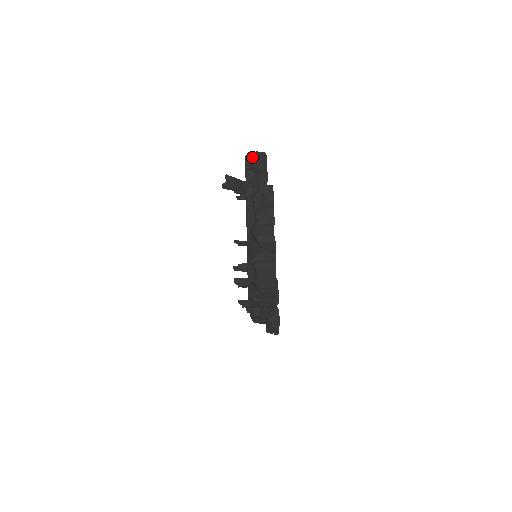
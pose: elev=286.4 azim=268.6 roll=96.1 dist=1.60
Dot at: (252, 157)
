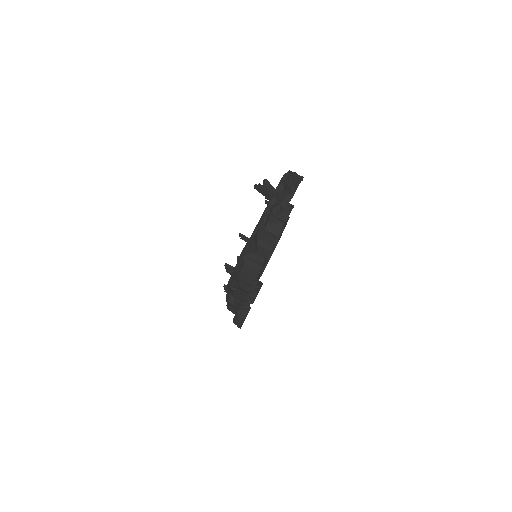
Dot at: (290, 175)
